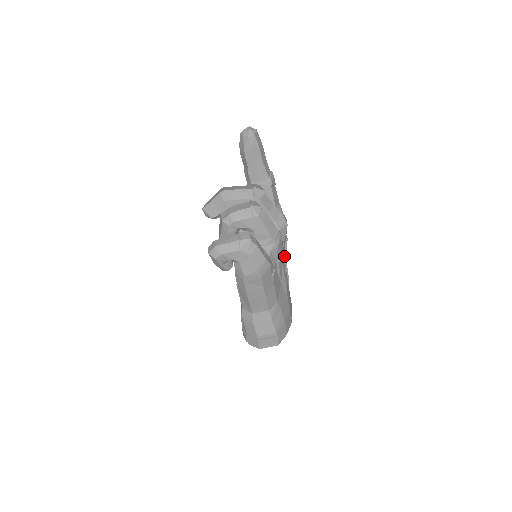
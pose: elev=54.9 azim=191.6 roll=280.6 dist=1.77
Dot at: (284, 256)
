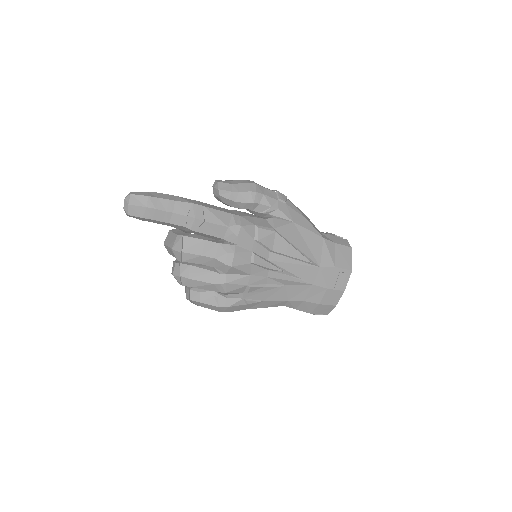
Dot at: (268, 269)
